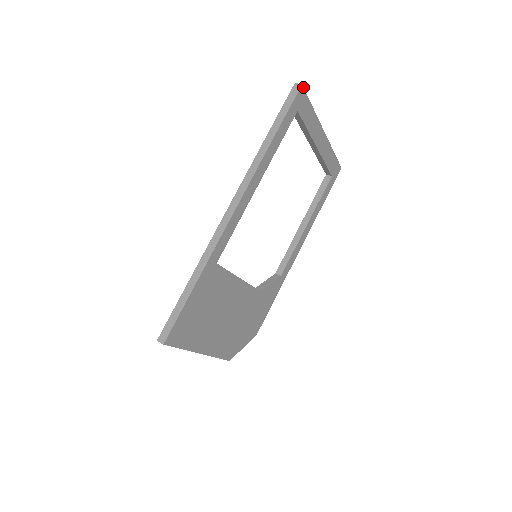
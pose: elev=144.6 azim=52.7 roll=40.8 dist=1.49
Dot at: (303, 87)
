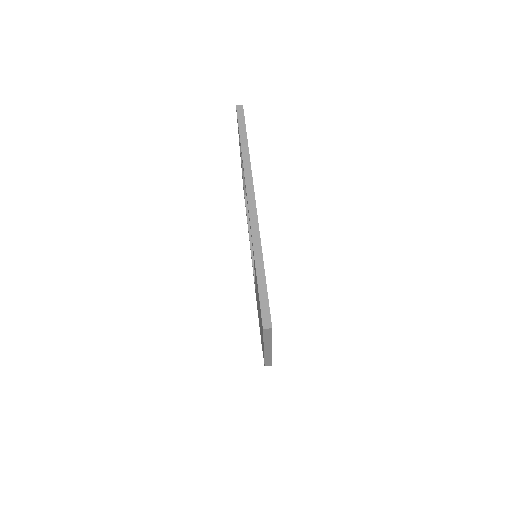
Dot at: occluded
